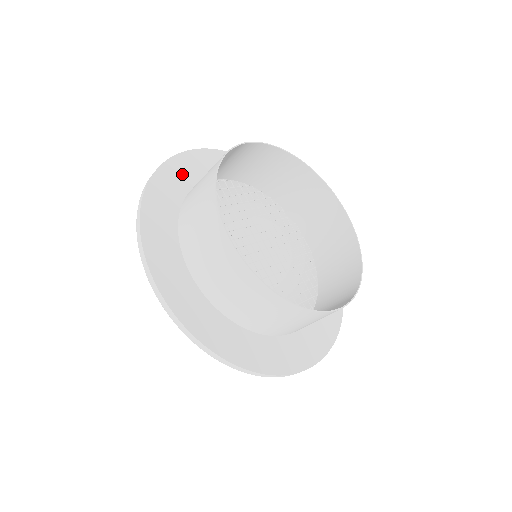
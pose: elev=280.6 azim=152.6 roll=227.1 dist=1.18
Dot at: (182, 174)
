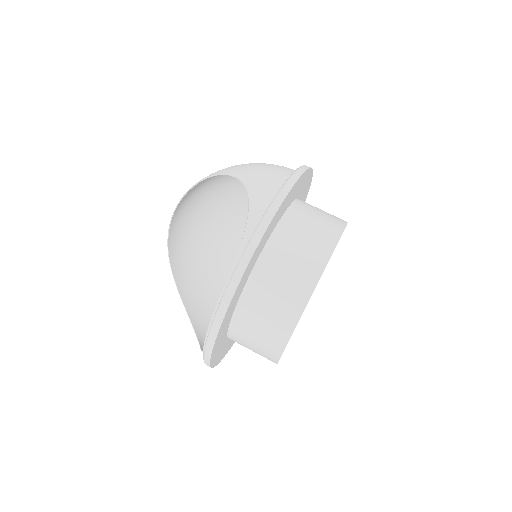
Dot at: (282, 211)
